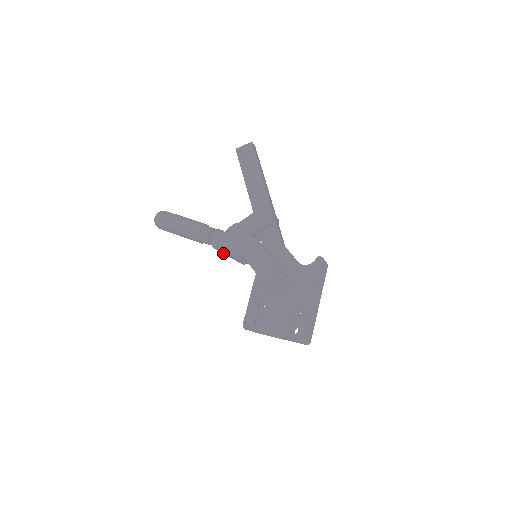
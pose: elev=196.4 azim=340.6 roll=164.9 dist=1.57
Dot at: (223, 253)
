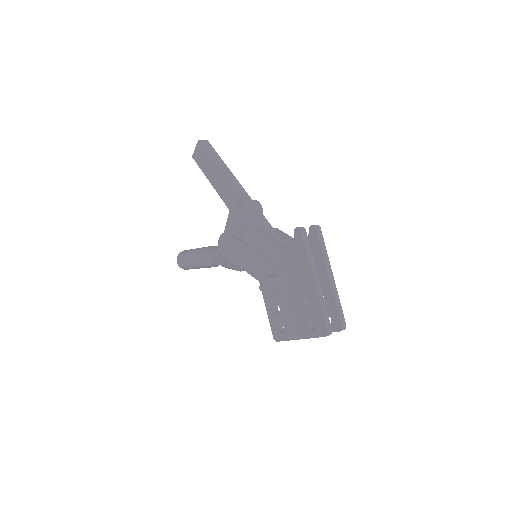
Dot at: occluded
